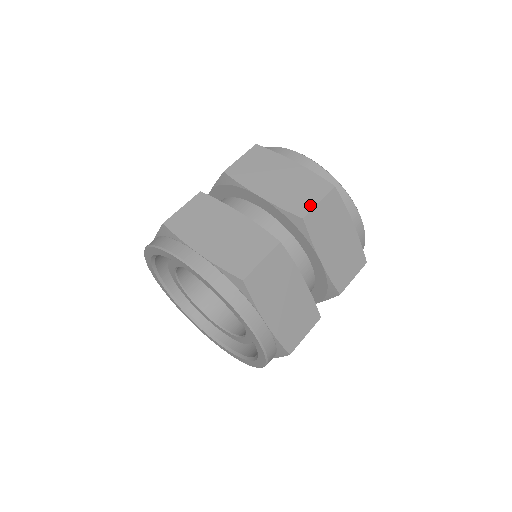
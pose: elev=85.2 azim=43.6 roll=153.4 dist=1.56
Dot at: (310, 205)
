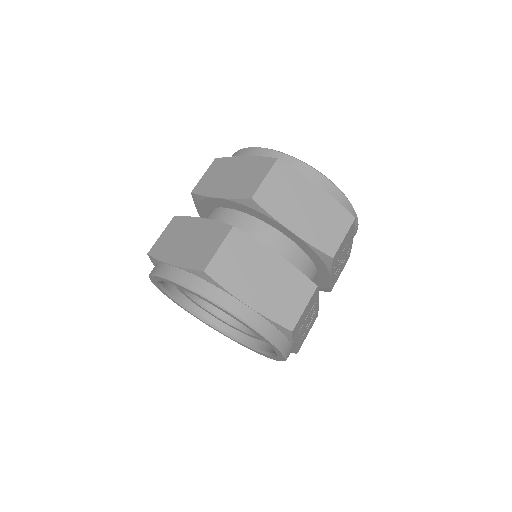
Dot at: (257, 184)
